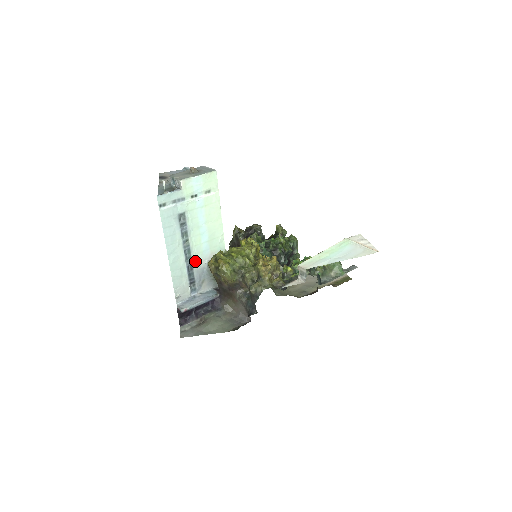
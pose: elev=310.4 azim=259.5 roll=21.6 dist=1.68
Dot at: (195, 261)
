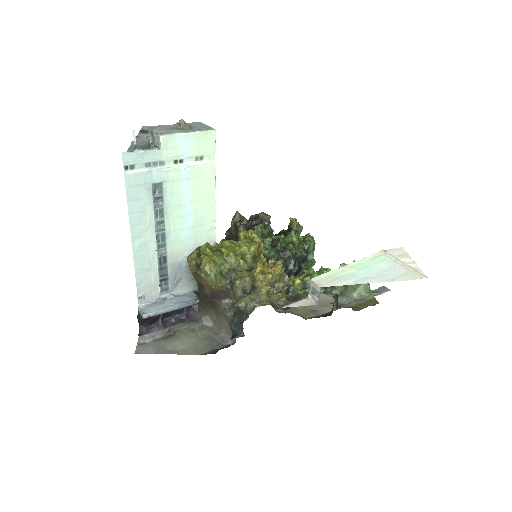
Dot at: (171, 252)
